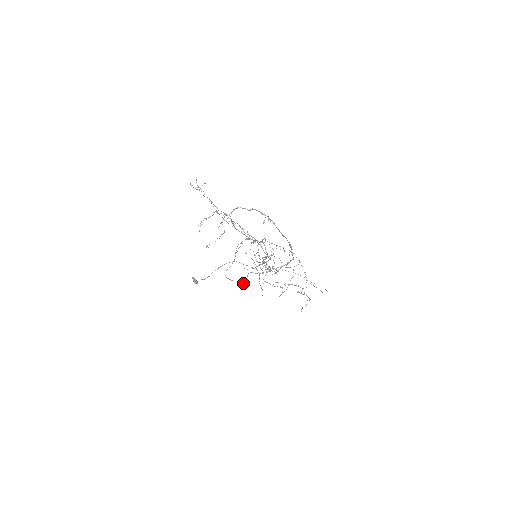
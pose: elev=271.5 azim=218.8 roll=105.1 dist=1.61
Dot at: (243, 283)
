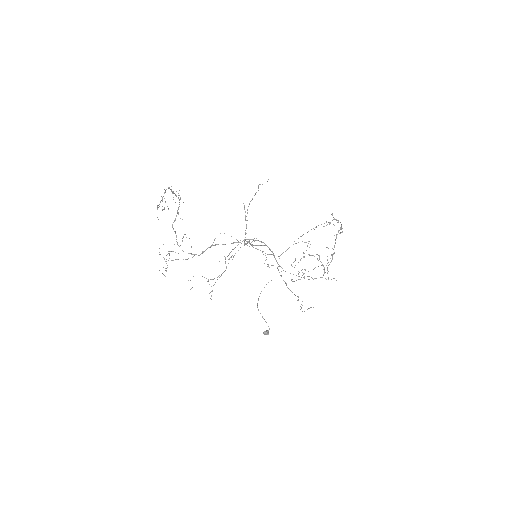
Dot at: occluded
